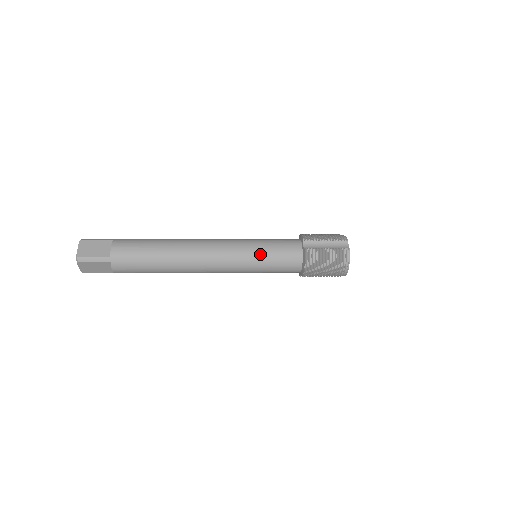
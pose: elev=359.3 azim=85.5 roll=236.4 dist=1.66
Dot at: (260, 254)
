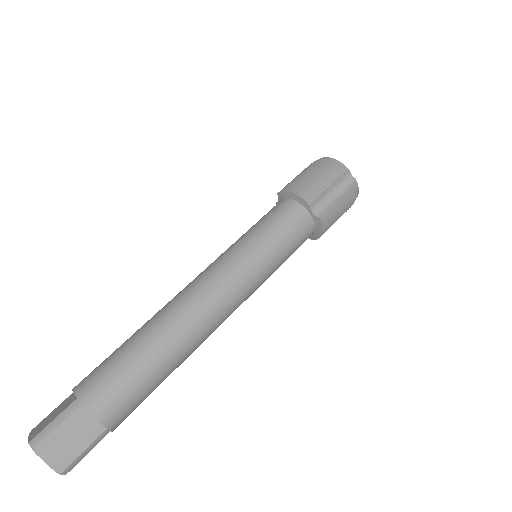
Dot at: (275, 261)
